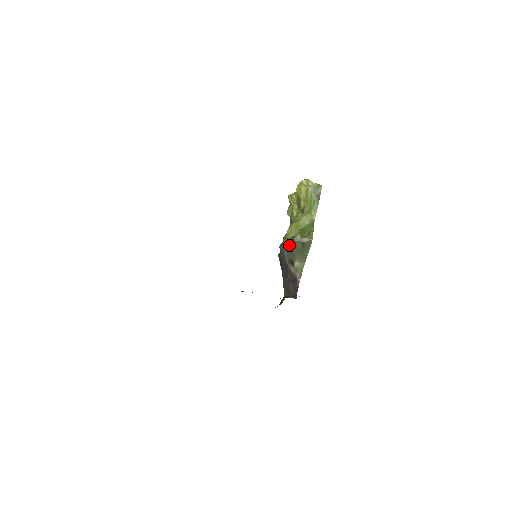
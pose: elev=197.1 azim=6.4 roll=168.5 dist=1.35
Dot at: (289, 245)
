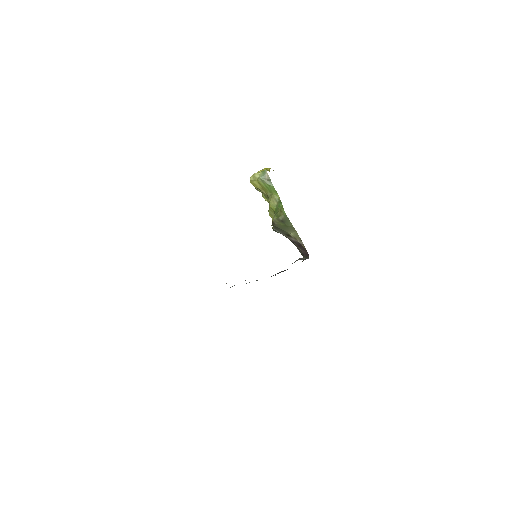
Dot at: (276, 228)
